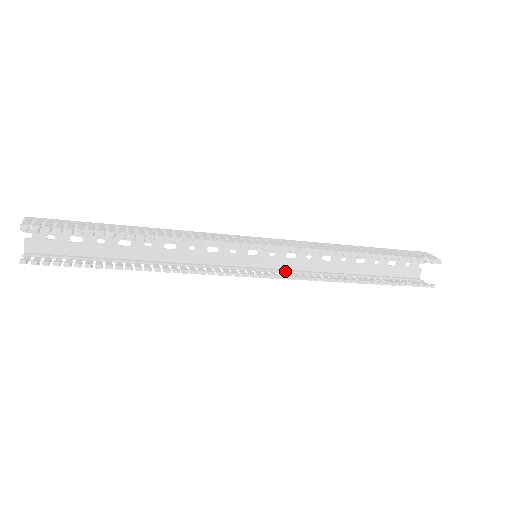
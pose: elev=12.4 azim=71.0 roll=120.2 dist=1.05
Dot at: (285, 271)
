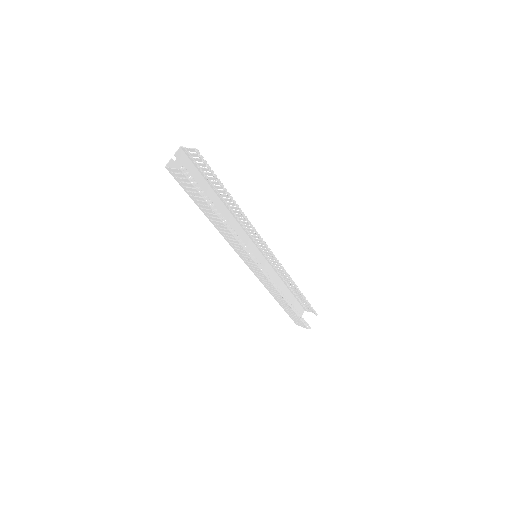
Dot at: (260, 276)
